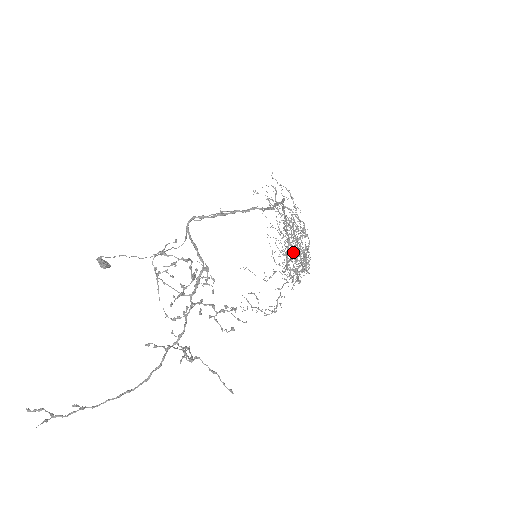
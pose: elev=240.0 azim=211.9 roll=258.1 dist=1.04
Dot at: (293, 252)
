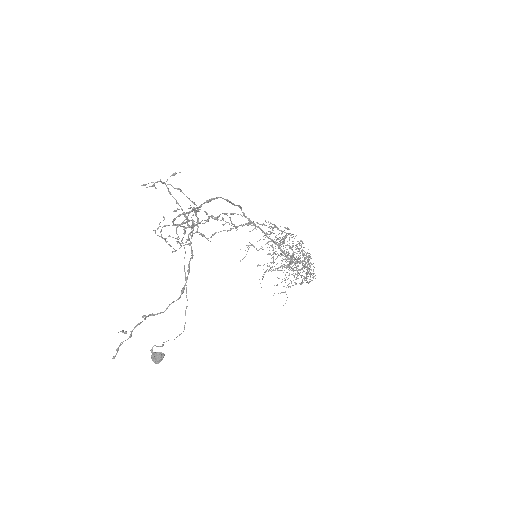
Dot at: occluded
